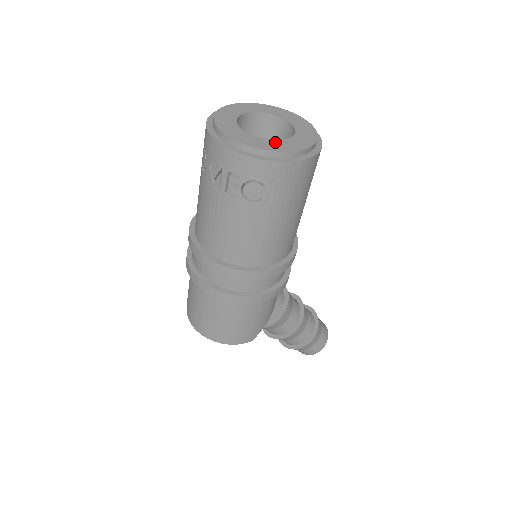
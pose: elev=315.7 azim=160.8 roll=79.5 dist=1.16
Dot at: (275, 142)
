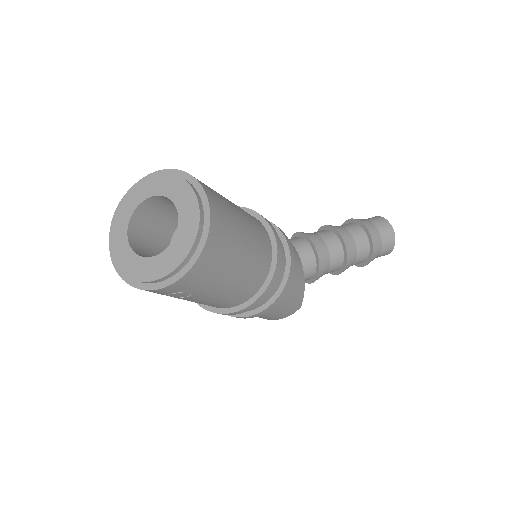
Dot at: (161, 258)
